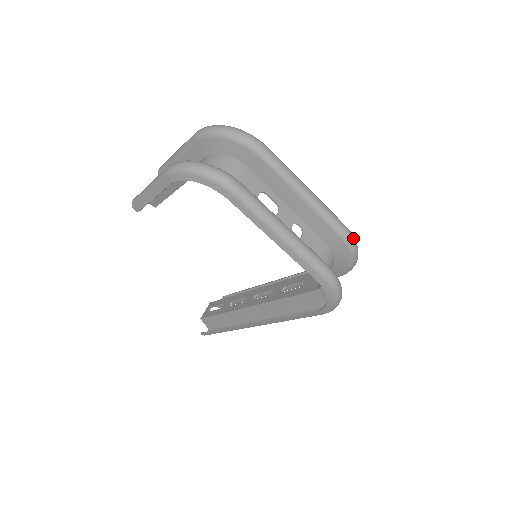
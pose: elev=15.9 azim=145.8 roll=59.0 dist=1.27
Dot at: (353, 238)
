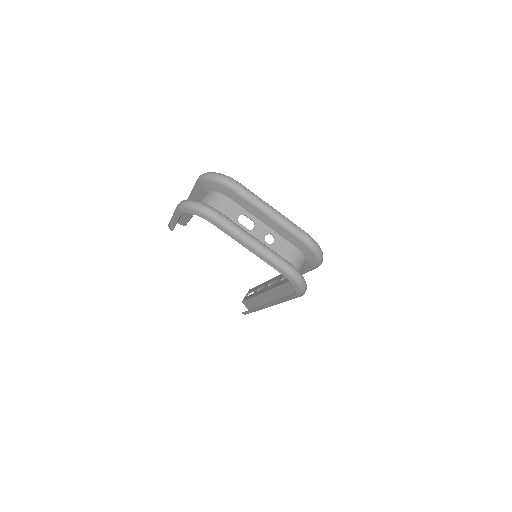
Dot at: (313, 241)
